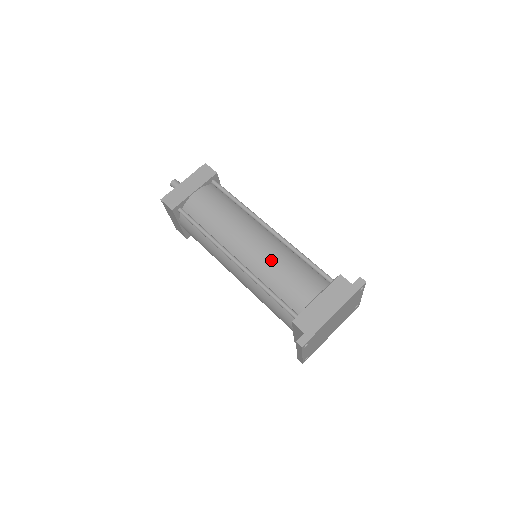
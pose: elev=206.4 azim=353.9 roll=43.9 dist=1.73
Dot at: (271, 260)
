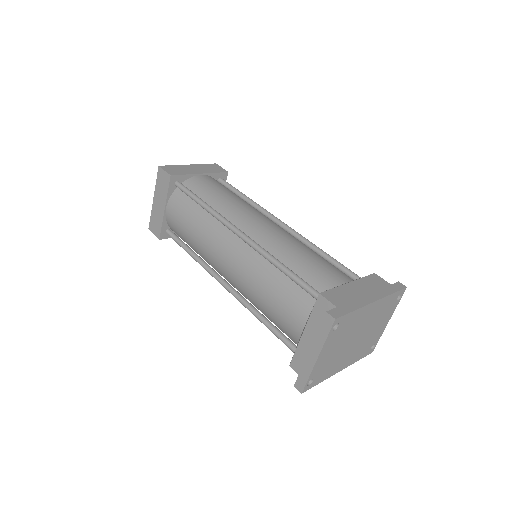
Dot at: (289, 241)
